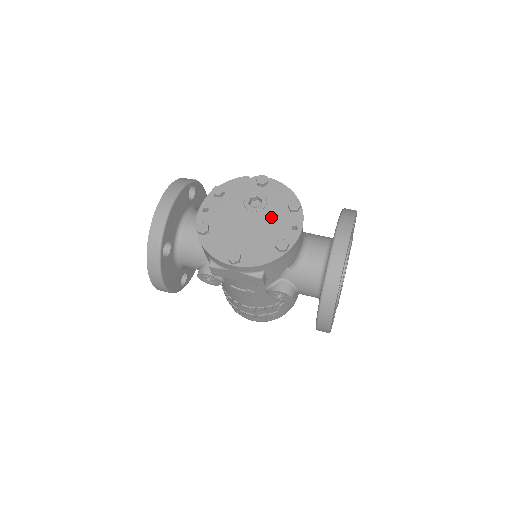
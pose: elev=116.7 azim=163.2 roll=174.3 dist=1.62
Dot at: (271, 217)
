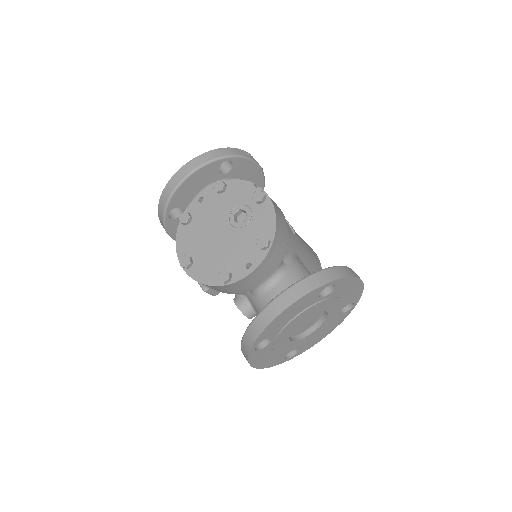
Dot at: (240, 241)
